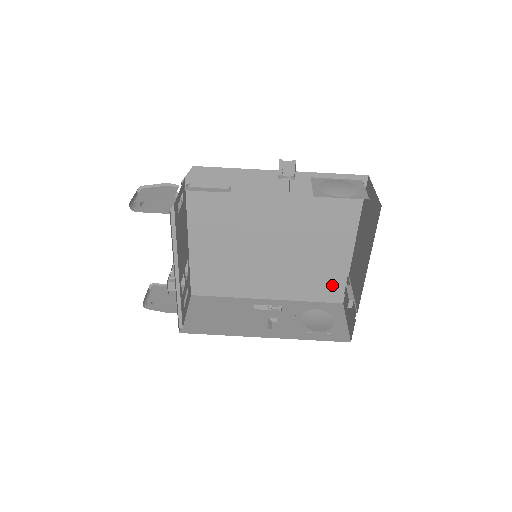
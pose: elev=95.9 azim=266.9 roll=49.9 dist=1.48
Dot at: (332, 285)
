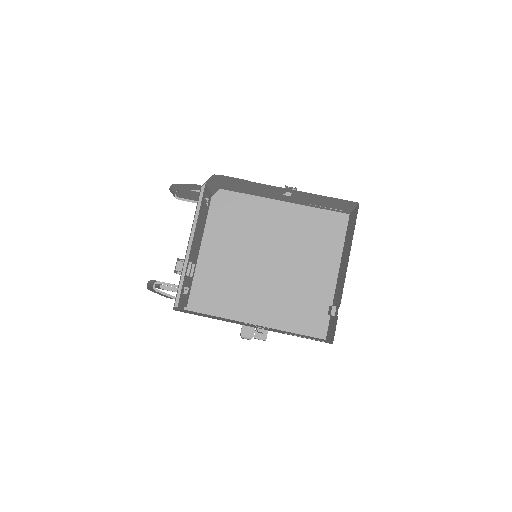
Dot at: (317, 316)
